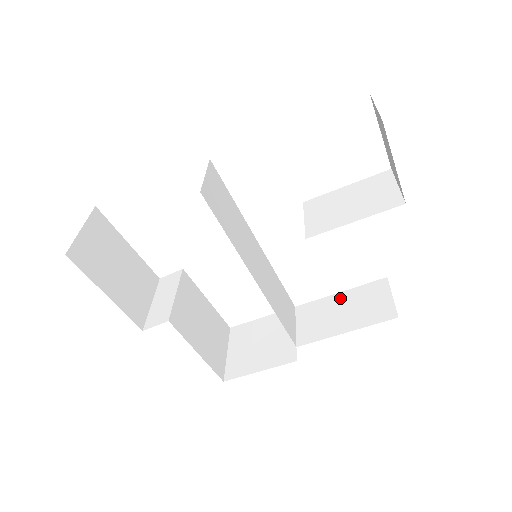
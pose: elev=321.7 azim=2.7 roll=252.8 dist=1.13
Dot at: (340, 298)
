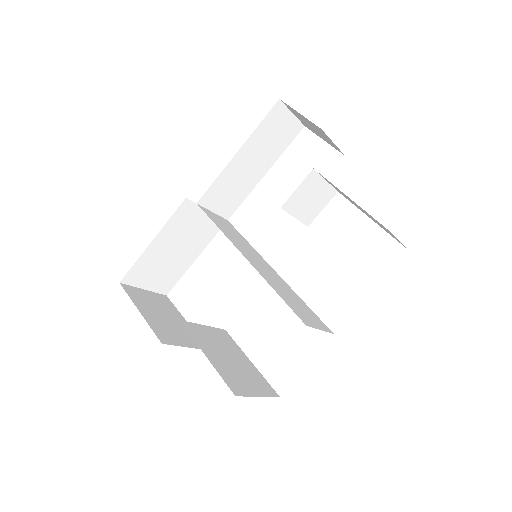
Dot at: occluded
